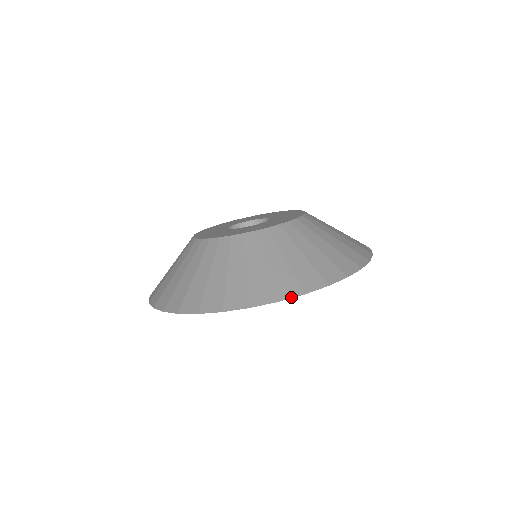
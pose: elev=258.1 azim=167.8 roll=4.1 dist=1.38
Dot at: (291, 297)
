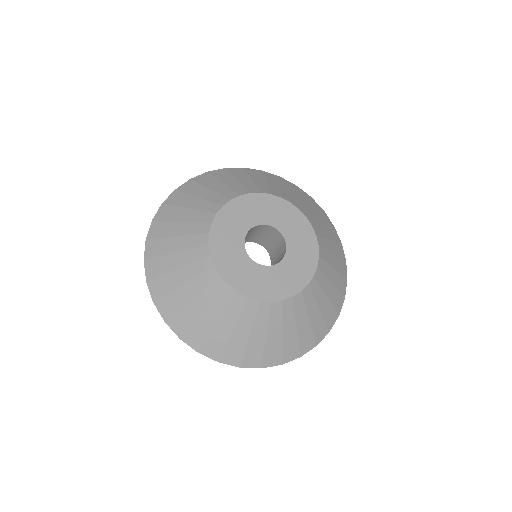
Dot at: (272, 366)
